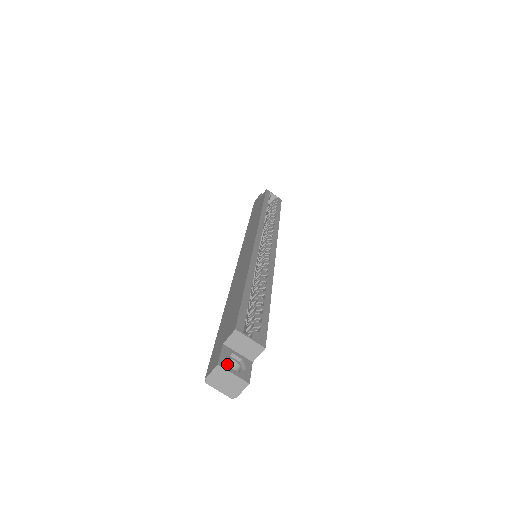
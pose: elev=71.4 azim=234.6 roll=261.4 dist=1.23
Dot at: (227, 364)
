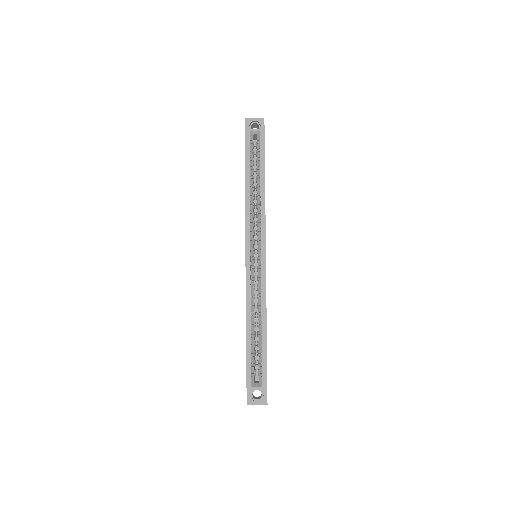
Dot at: (252, 400)
